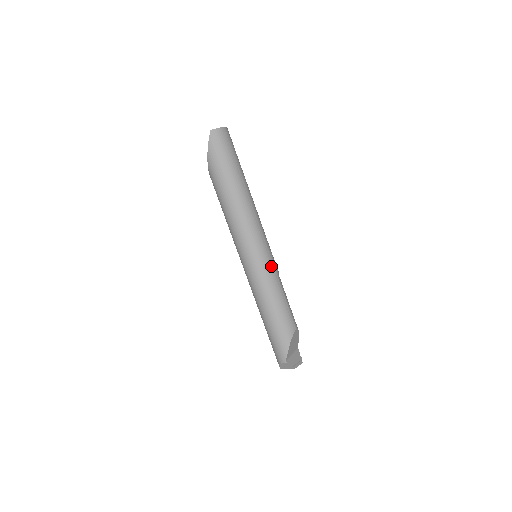
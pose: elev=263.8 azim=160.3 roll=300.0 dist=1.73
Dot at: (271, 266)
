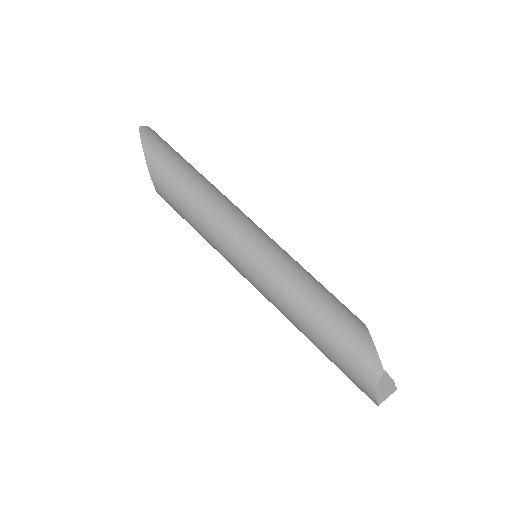
Dot at: (285, 251)
